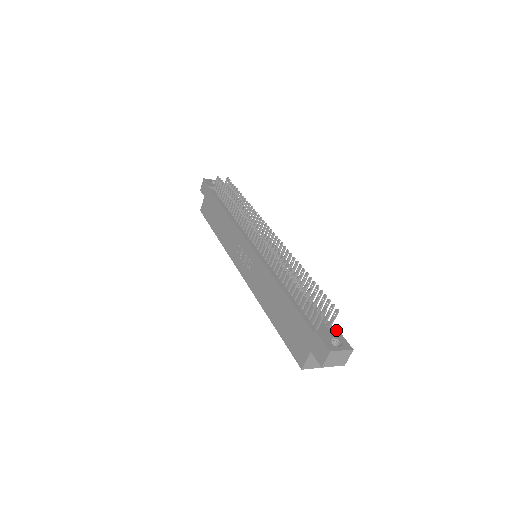
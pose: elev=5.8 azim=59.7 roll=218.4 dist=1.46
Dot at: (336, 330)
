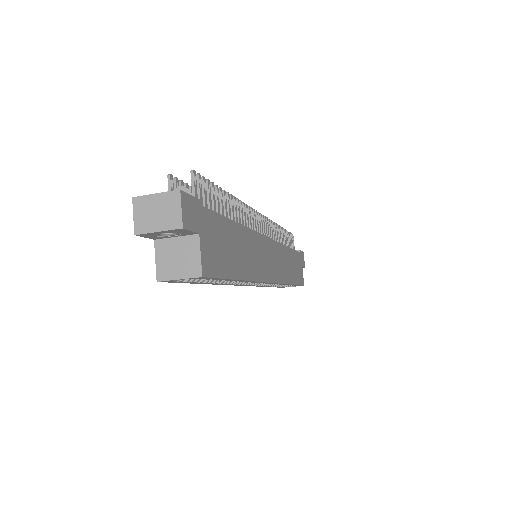
Dot at: (196, 200)
